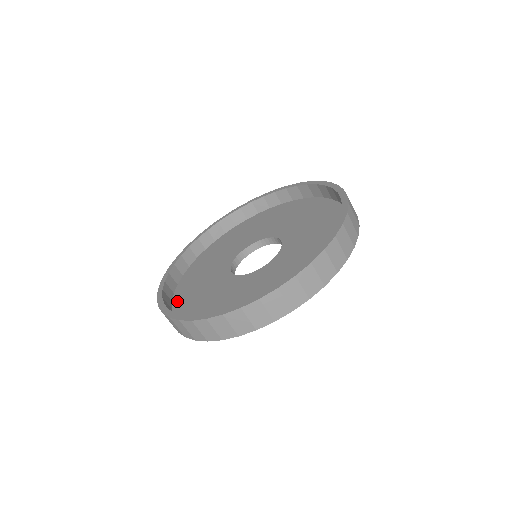
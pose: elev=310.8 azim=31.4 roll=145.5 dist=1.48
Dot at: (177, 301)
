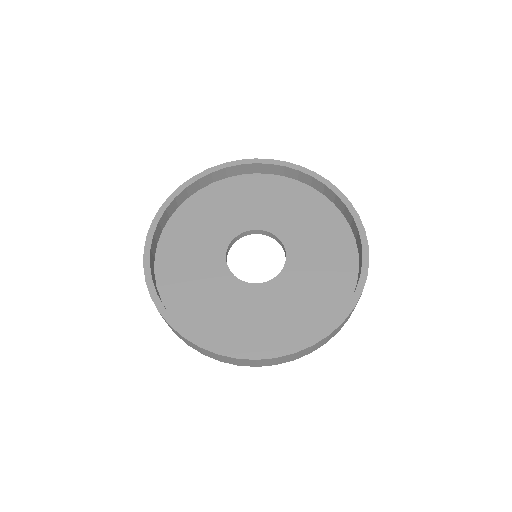
Dot at: (189, 204)
